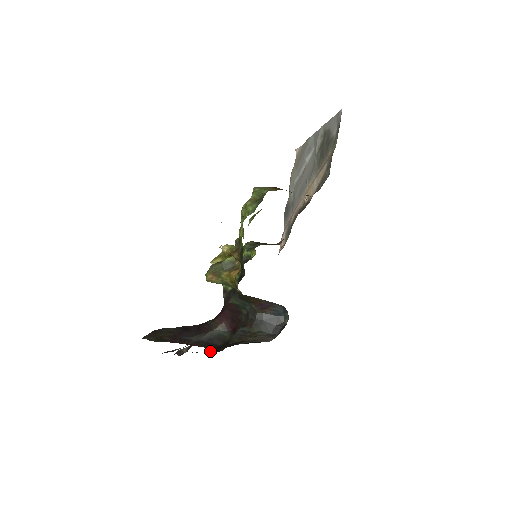
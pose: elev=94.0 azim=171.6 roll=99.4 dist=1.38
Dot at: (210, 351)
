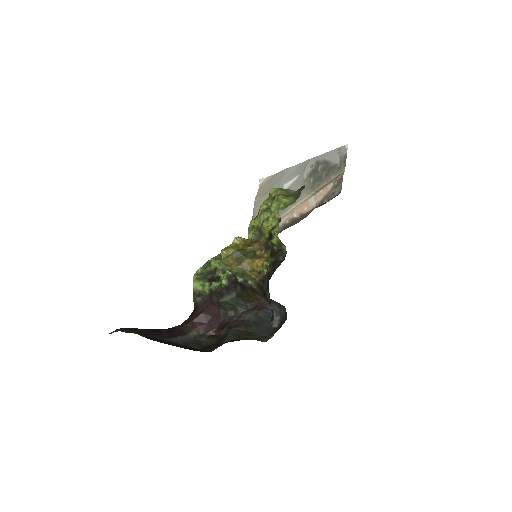
Dot at: occluded
